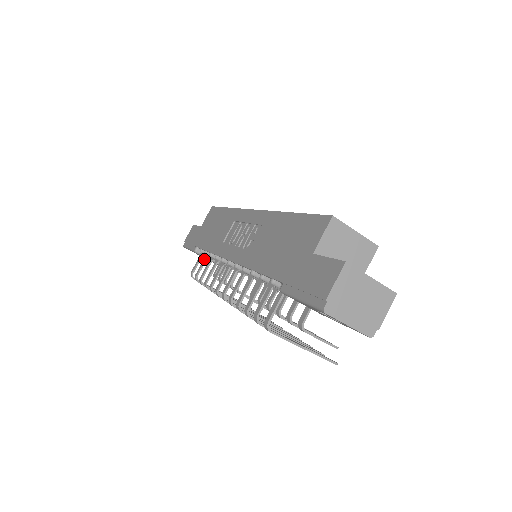
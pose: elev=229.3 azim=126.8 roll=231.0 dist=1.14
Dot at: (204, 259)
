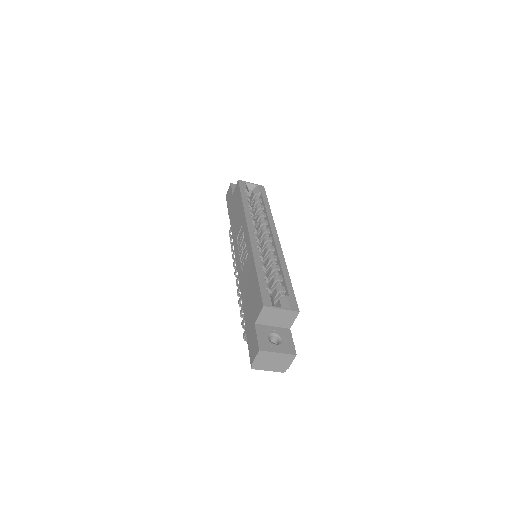
Dot at: occluded
